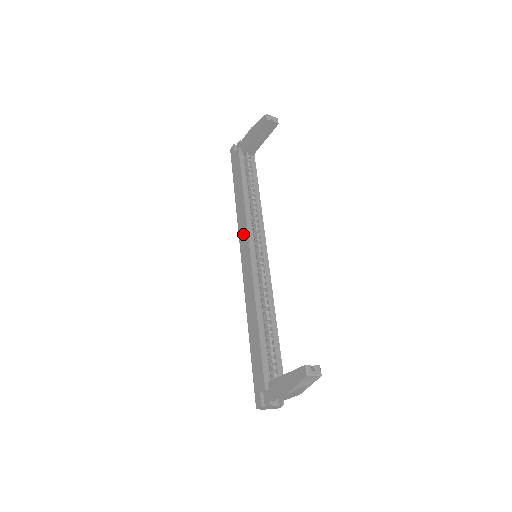
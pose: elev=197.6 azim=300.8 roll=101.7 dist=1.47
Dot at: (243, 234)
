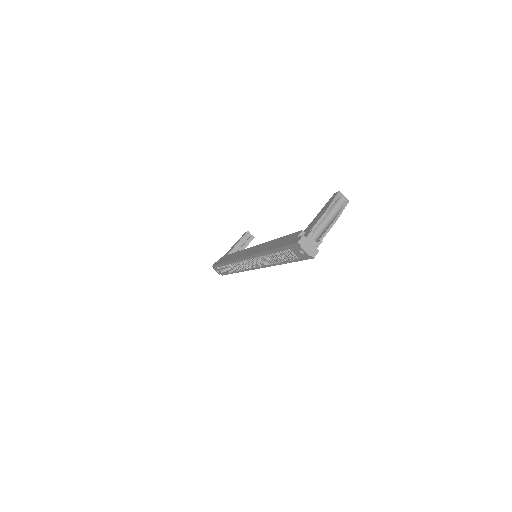
Dot at: (241, 253)
